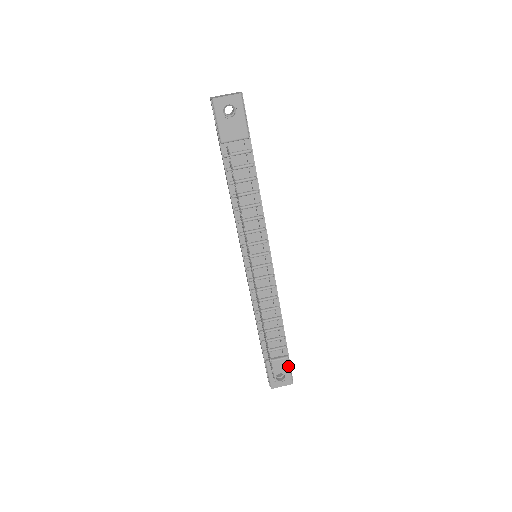
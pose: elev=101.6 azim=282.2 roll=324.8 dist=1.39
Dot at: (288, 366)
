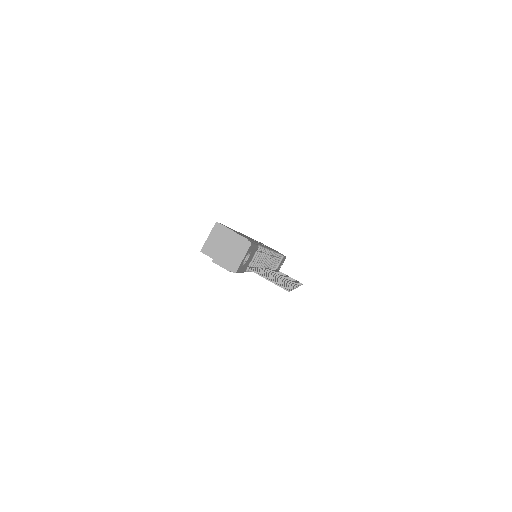
Dot at: occluded
